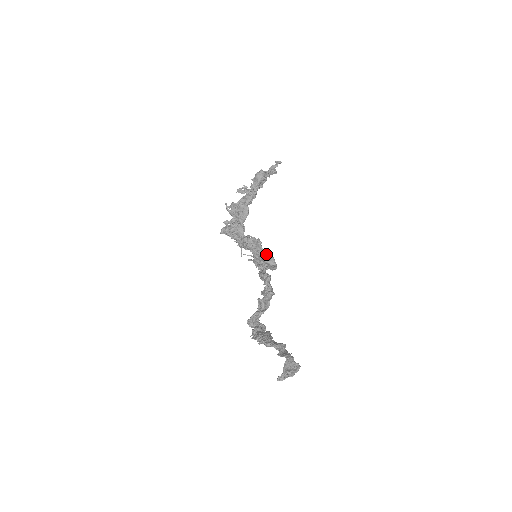
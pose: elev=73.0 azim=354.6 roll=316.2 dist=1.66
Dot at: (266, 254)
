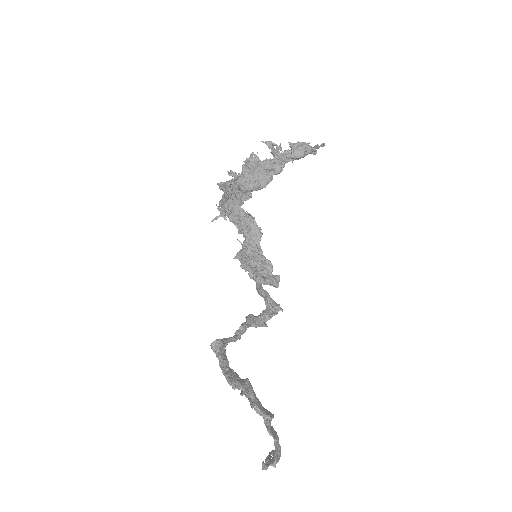
Dot at: (270, 263)
